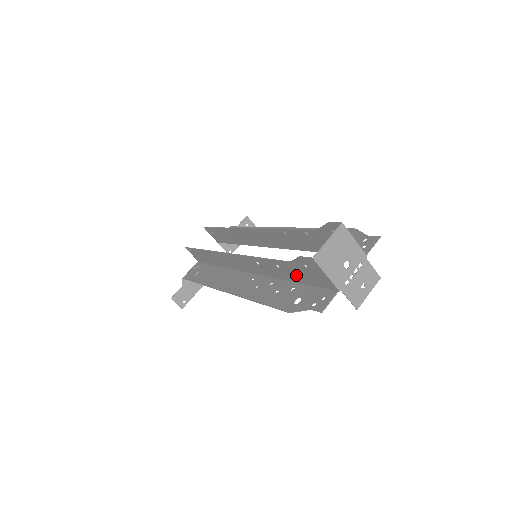
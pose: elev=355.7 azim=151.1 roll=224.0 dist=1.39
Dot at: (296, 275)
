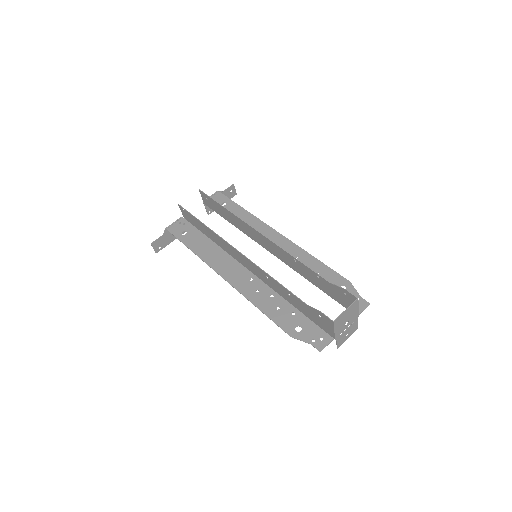
Dot at: (303, 309)
